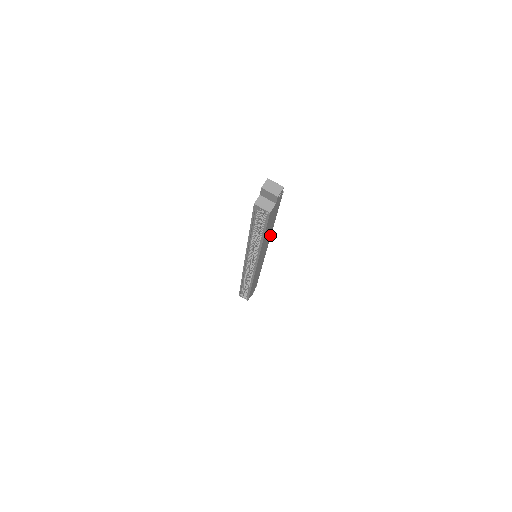
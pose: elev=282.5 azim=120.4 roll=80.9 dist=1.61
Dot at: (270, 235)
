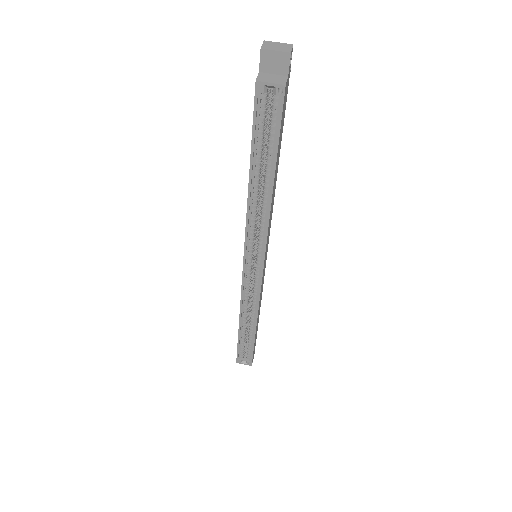
Dot at: occluded
